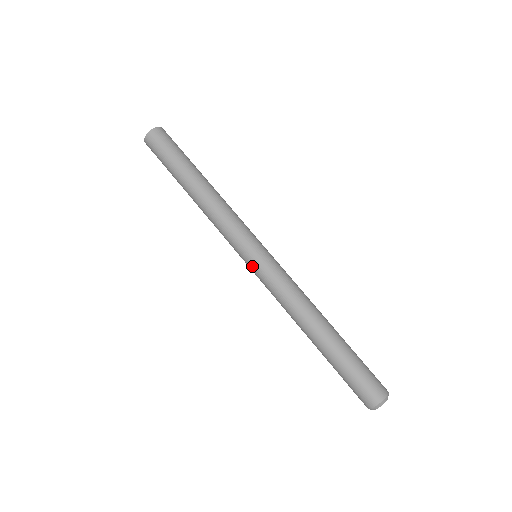
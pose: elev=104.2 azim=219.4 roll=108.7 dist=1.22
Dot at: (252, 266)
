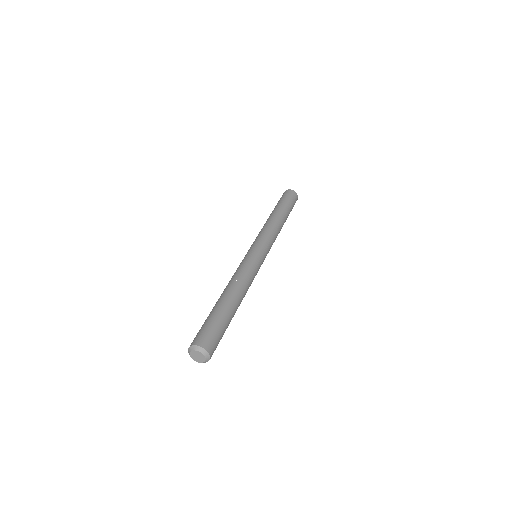
Dot at: occluded
